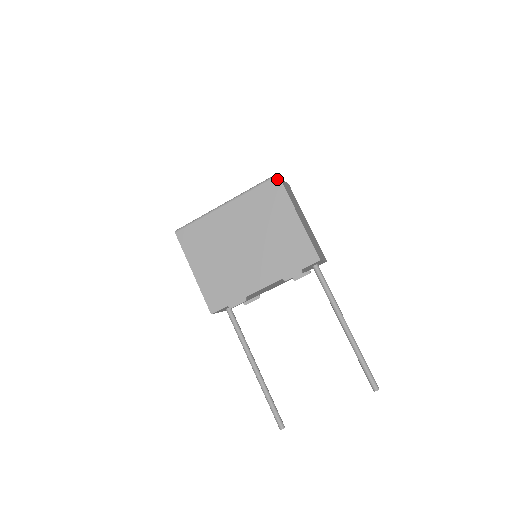
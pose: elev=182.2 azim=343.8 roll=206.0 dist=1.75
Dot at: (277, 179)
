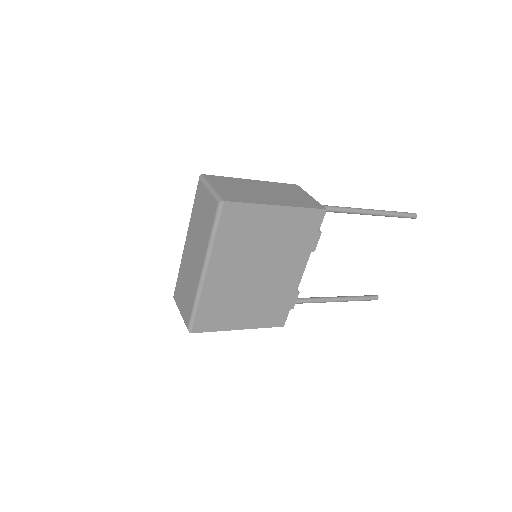
Dot at: (227, 205)
